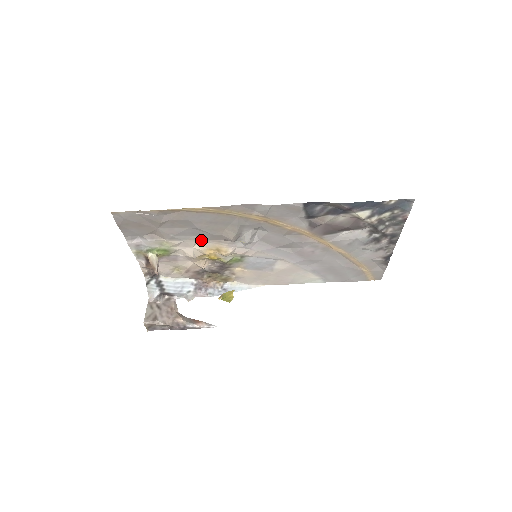
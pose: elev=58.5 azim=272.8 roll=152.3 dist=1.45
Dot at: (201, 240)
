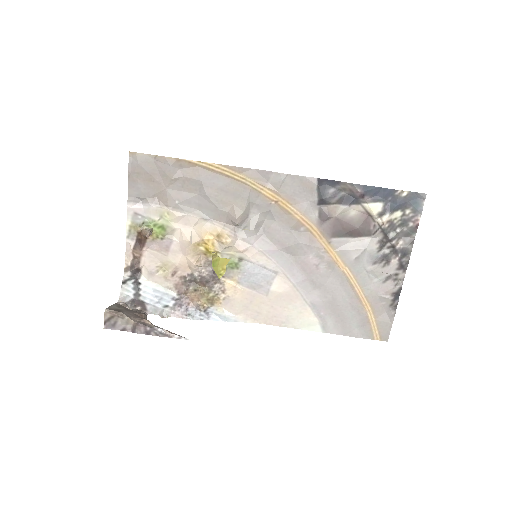
Dot at: (204, 218)
